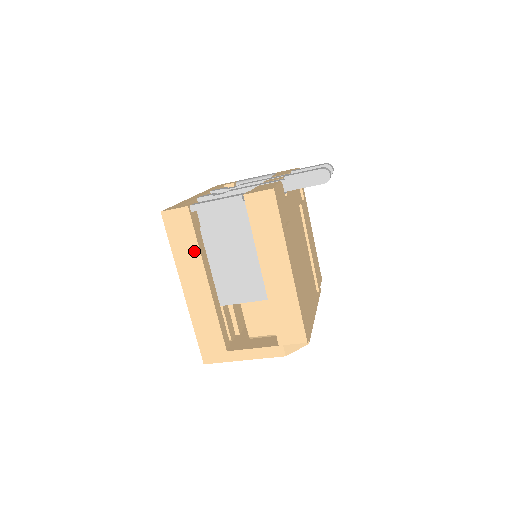
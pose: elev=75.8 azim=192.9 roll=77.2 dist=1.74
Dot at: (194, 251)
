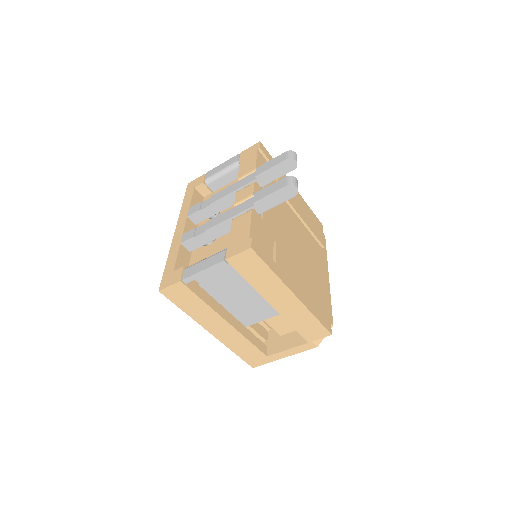
Dot at: (204, 307)
